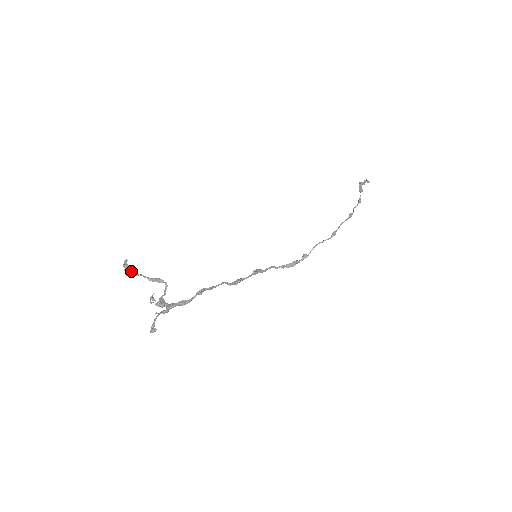
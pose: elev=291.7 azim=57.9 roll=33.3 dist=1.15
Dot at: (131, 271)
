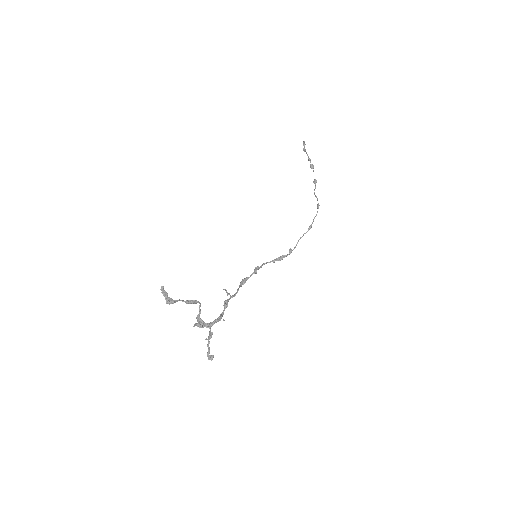
Dot at: (172, 299)
